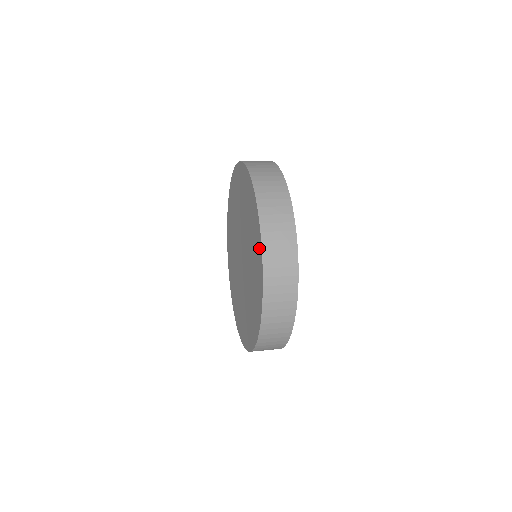
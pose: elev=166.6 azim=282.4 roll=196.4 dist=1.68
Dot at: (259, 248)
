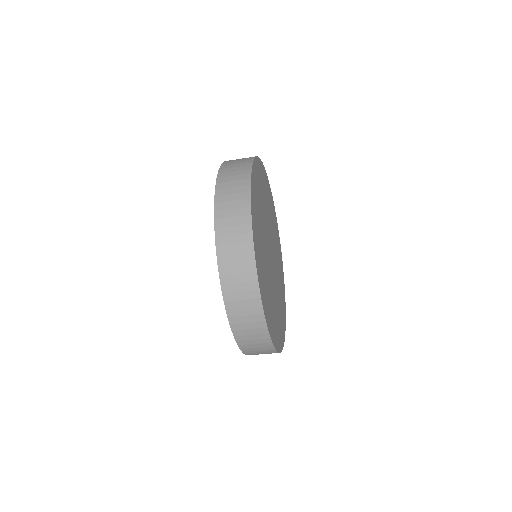
Dot at: occluded
